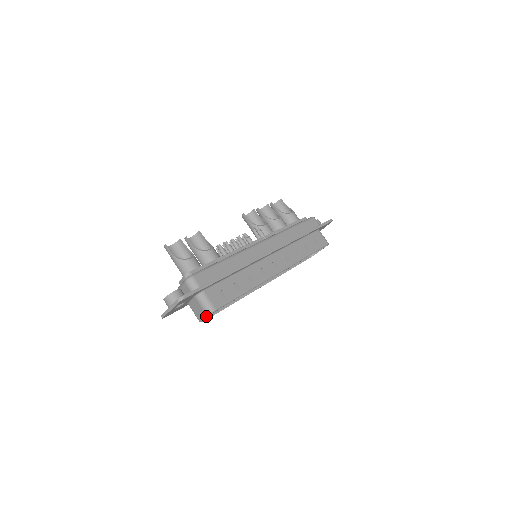
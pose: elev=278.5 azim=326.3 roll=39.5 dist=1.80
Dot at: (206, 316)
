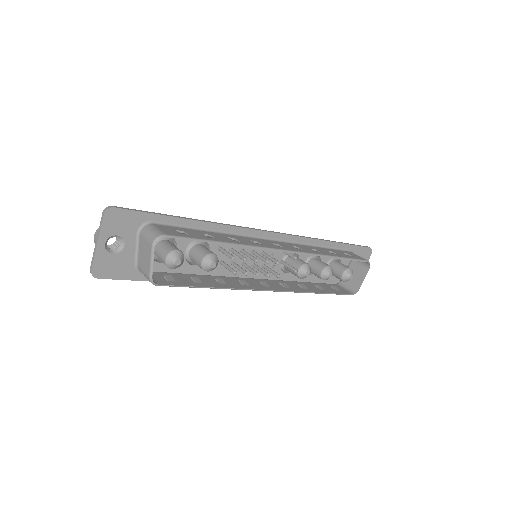
Dot at: (152, 249)
